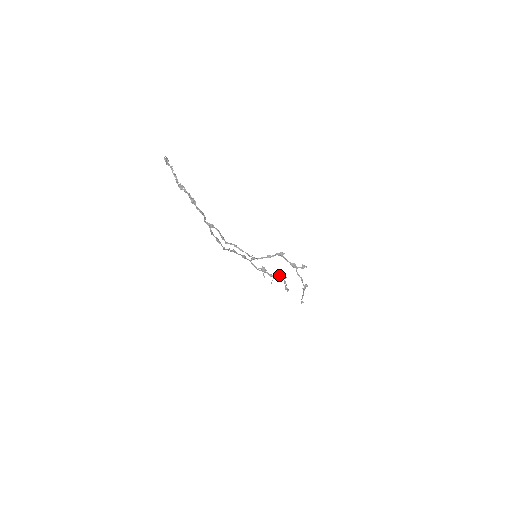
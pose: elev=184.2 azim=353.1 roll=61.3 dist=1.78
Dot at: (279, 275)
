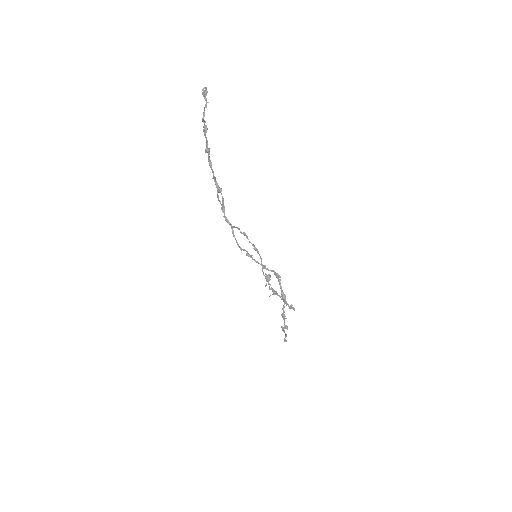
Dot at: occluded
